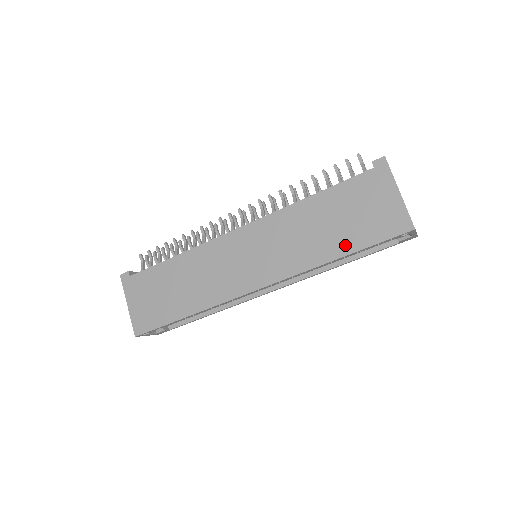
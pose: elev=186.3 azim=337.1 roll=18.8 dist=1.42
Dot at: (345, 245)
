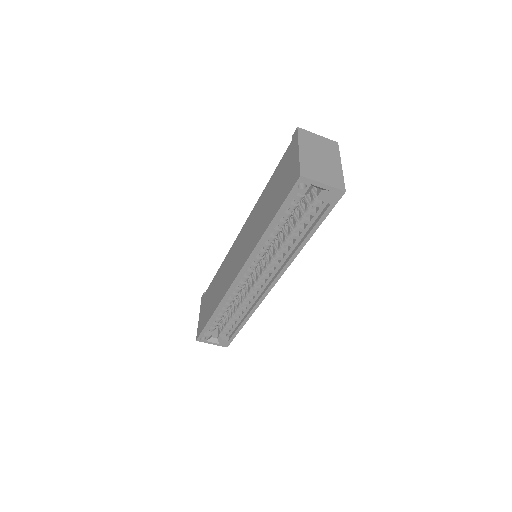
Dot at: (271, 215)
